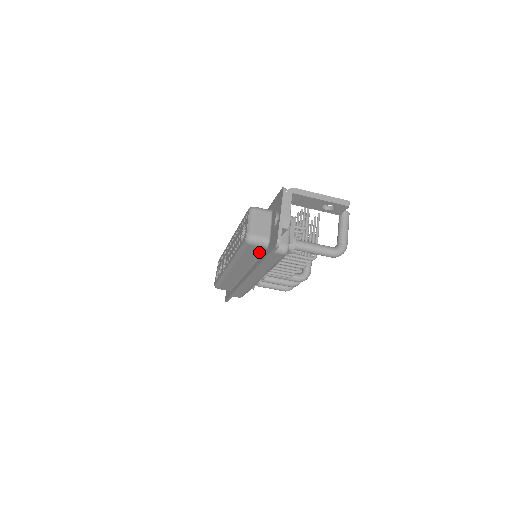
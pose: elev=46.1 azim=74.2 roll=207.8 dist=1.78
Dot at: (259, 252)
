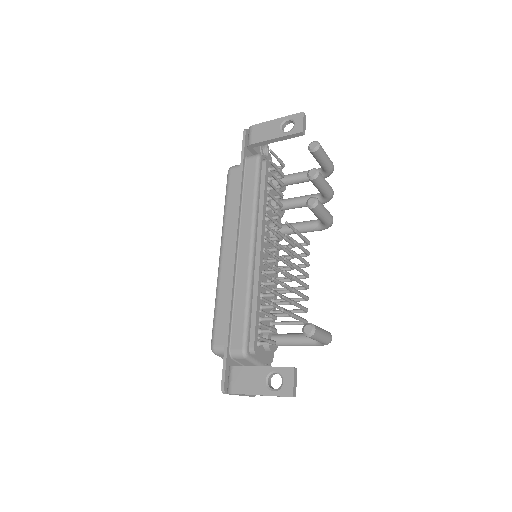
Dot at: occluded
